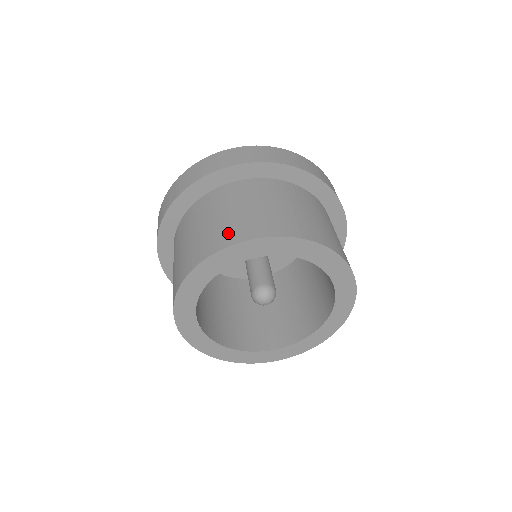
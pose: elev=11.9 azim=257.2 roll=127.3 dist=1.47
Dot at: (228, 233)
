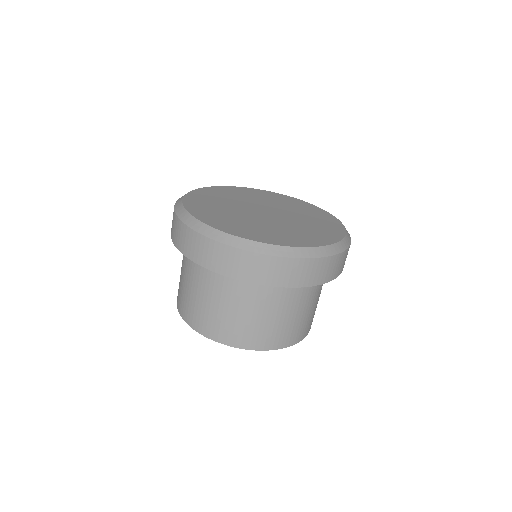
Dot at: (183, 305)
